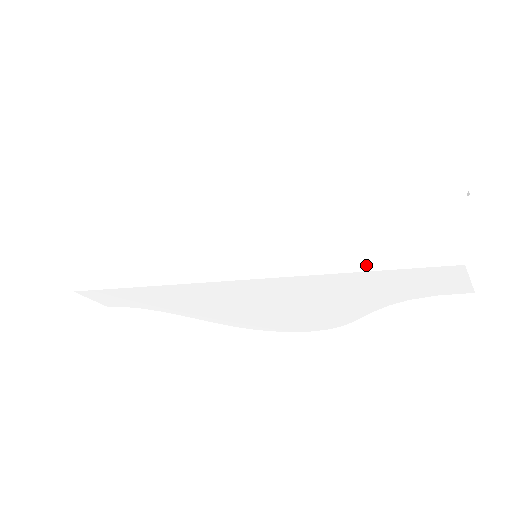
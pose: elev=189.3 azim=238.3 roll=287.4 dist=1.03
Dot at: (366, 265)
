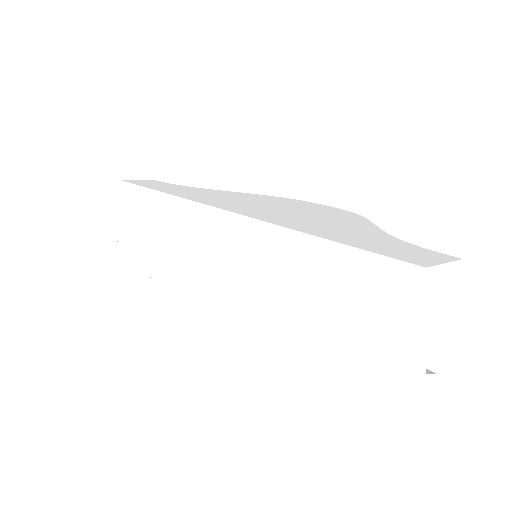
Dot at: (318, 366)
